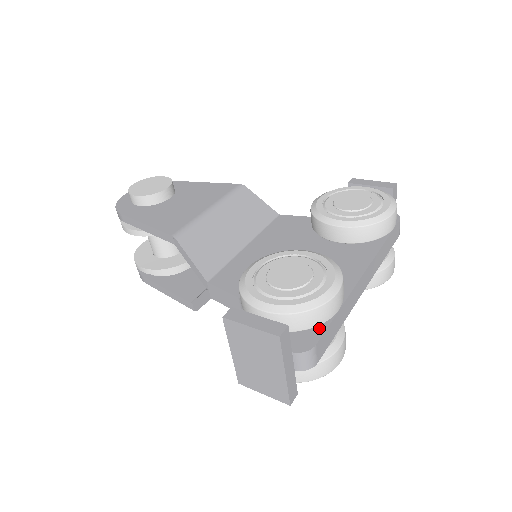
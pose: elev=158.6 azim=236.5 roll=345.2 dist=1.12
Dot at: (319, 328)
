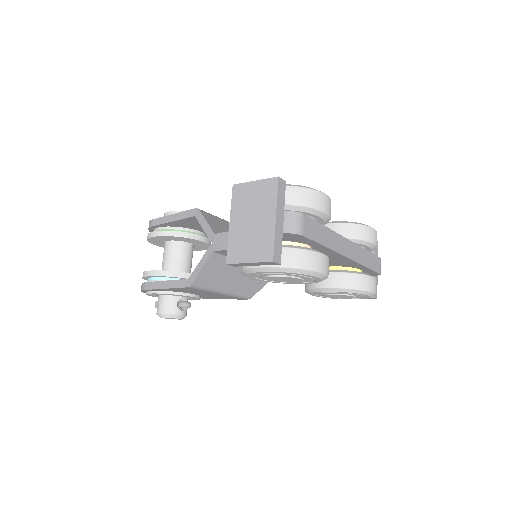
Dot at: occluded
